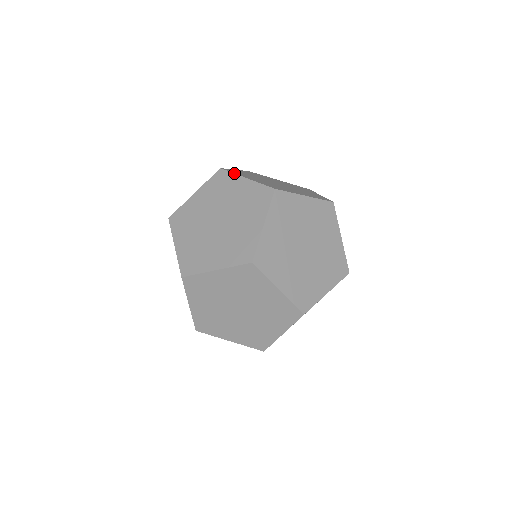
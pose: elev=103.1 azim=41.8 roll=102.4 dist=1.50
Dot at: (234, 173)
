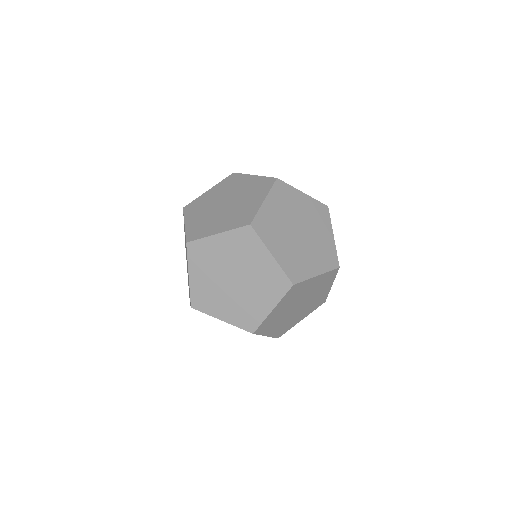
Dot at: (197, 198)
